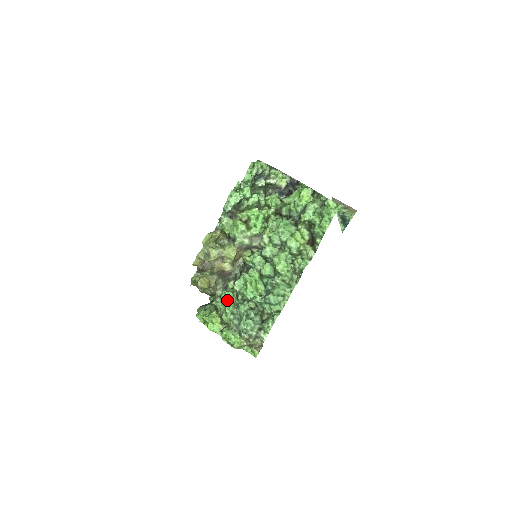
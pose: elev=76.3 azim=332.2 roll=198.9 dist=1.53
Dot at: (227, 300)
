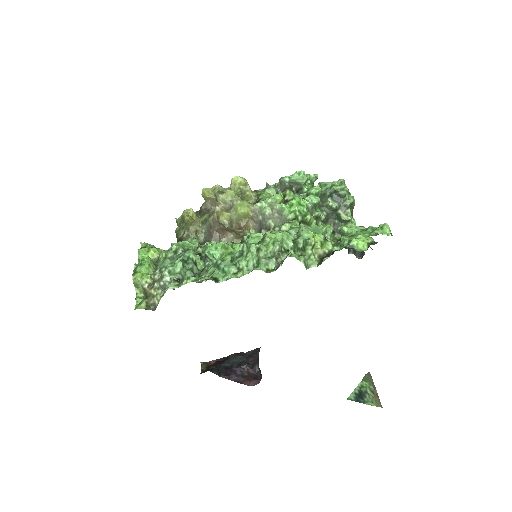
Dot at: occluded
